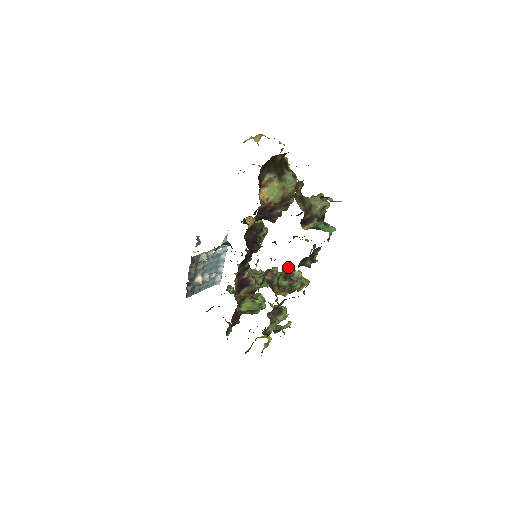
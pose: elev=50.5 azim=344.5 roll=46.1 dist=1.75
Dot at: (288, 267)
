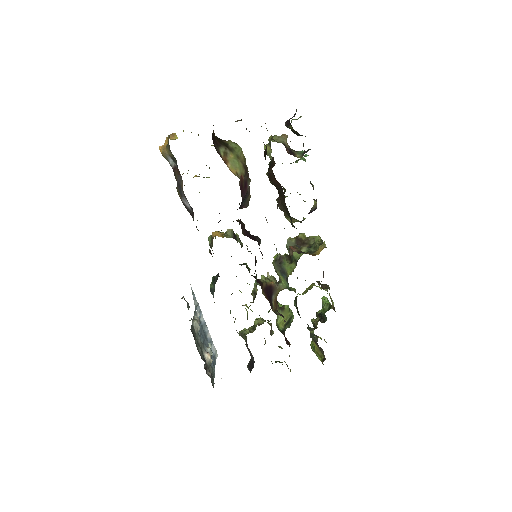
Dot at: (289, 239)
